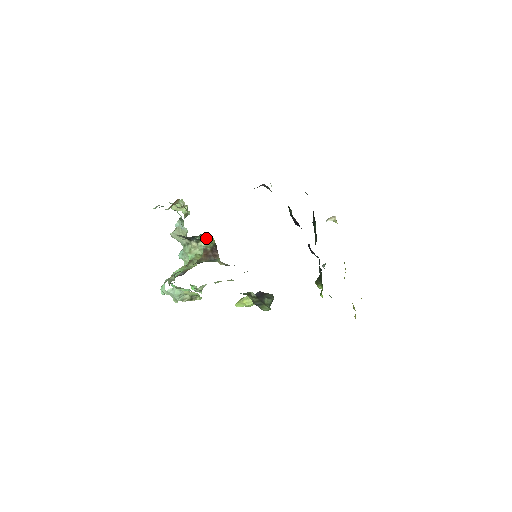
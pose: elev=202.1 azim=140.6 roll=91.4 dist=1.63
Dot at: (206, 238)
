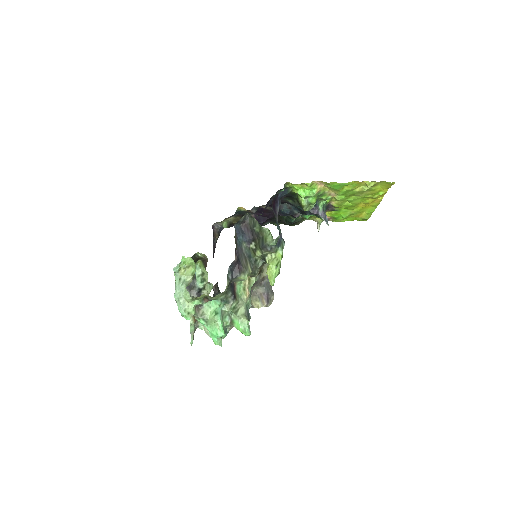
Dot at: (205, 278)
